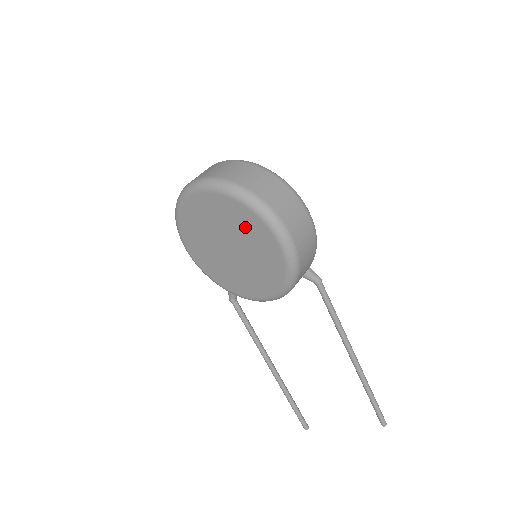
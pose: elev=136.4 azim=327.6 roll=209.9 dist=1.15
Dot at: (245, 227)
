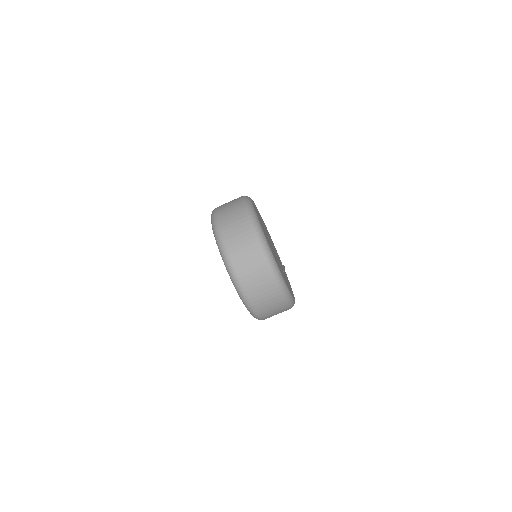
Dot at: occluded
